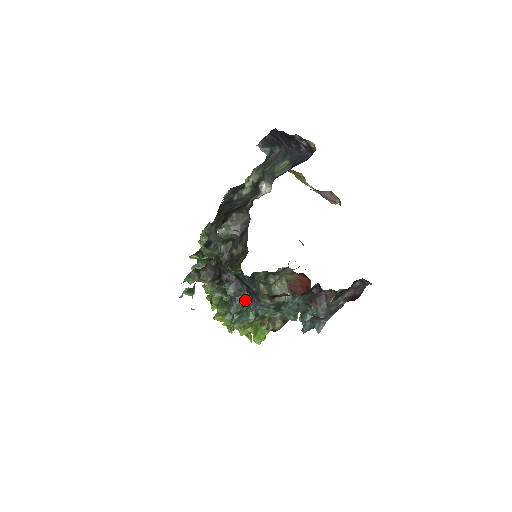
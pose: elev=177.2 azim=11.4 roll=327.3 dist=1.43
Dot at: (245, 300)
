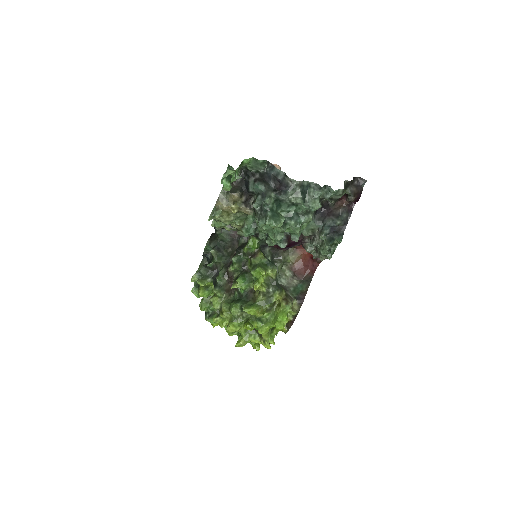
Dot at: (275, 192)
